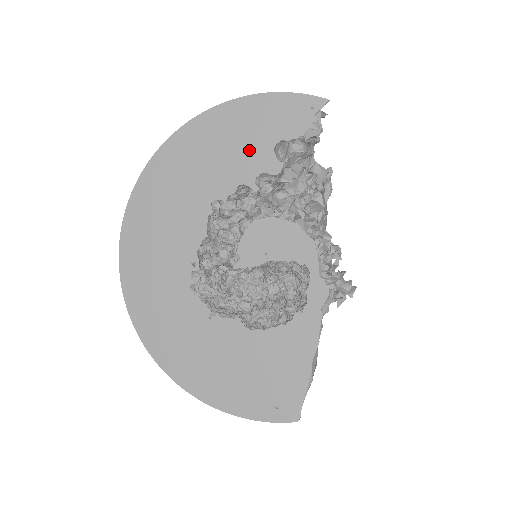
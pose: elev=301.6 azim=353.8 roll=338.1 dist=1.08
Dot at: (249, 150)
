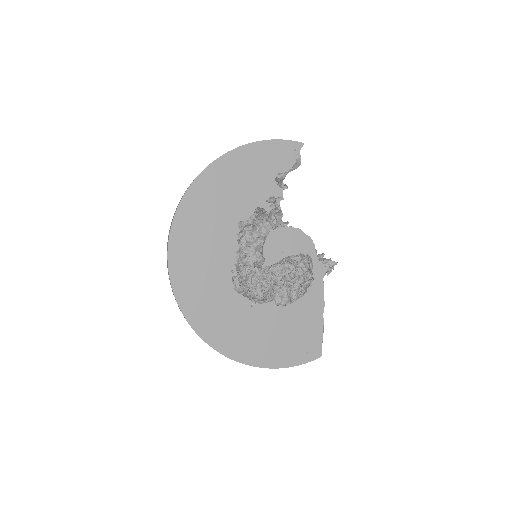
Dot at: (258, 182)
